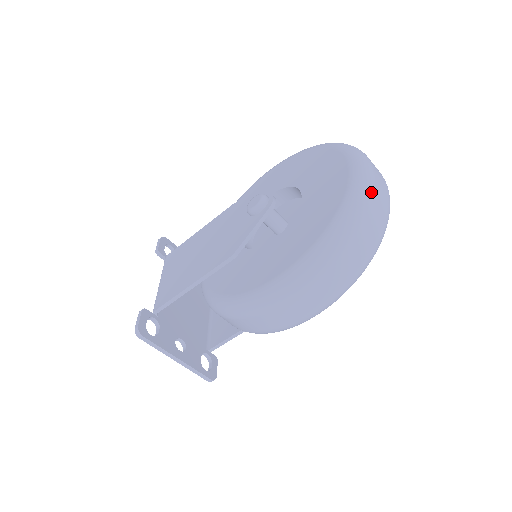
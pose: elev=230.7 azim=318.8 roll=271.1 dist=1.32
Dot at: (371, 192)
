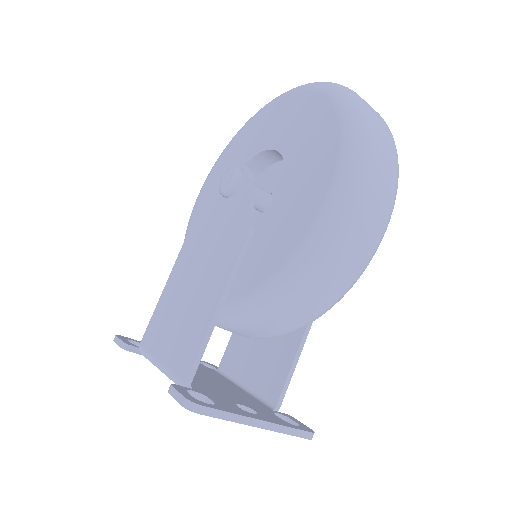
Dot at: occluded
